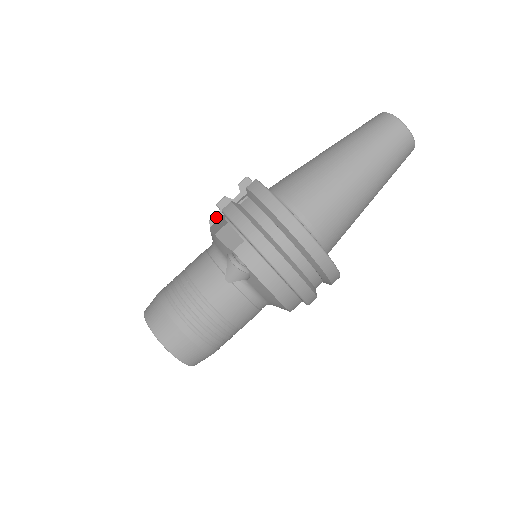
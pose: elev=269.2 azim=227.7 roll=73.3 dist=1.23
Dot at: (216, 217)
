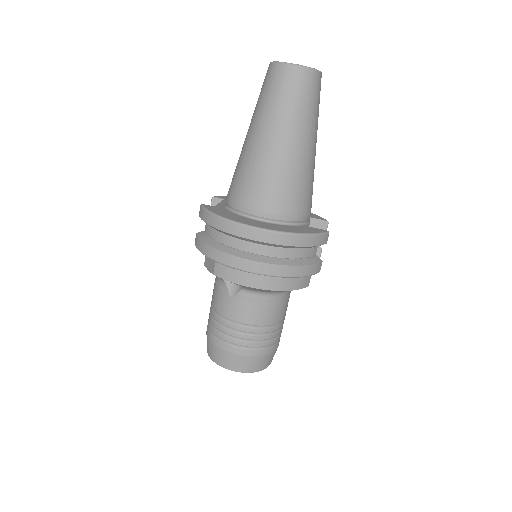
Dot at: occluded
